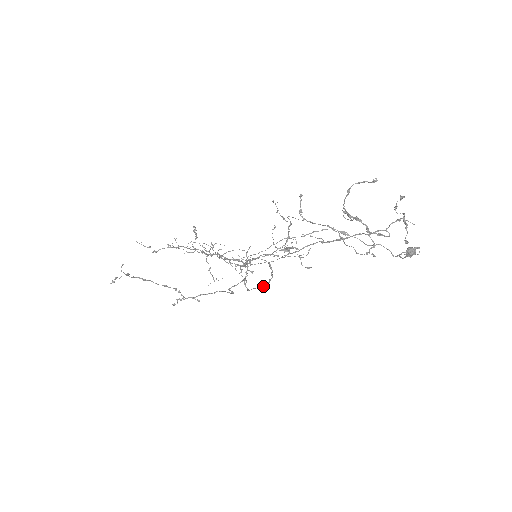
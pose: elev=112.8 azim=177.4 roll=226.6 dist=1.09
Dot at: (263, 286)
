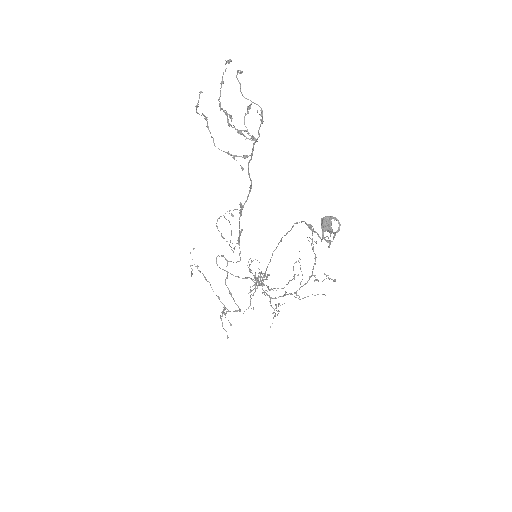
Dot at: (237, 276)
